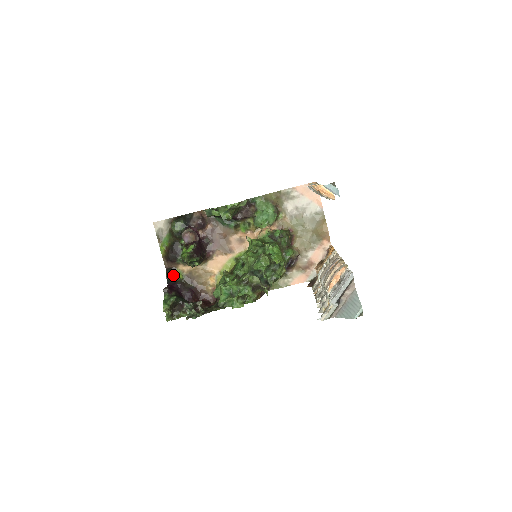
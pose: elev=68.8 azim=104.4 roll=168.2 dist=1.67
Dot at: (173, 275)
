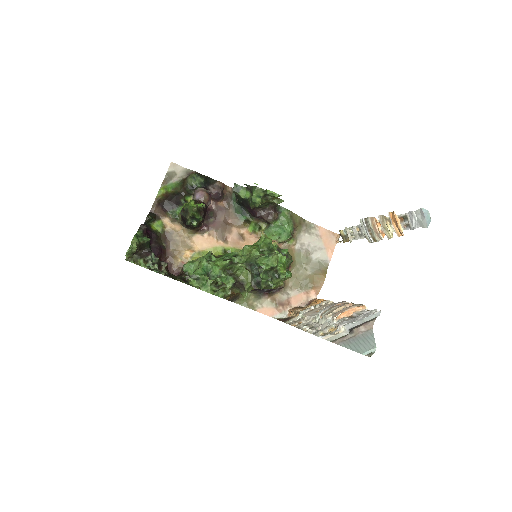
Dot at: (153, 222)
